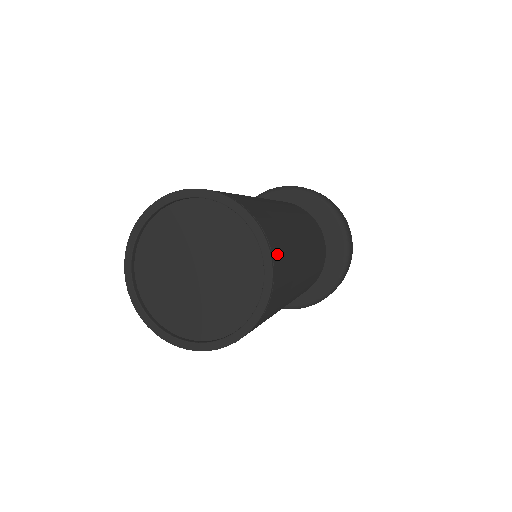
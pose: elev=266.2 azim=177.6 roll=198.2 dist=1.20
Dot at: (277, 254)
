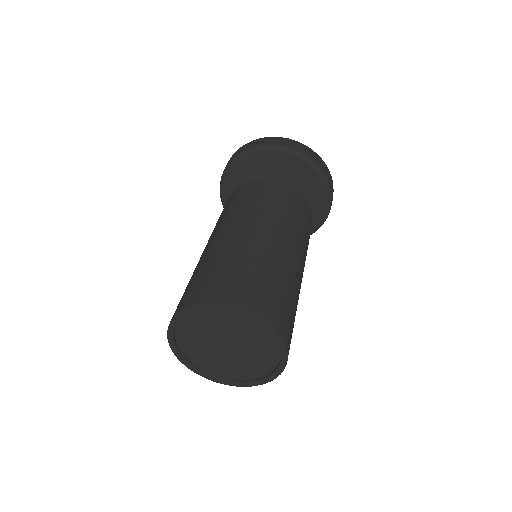
Dot at: occluded
